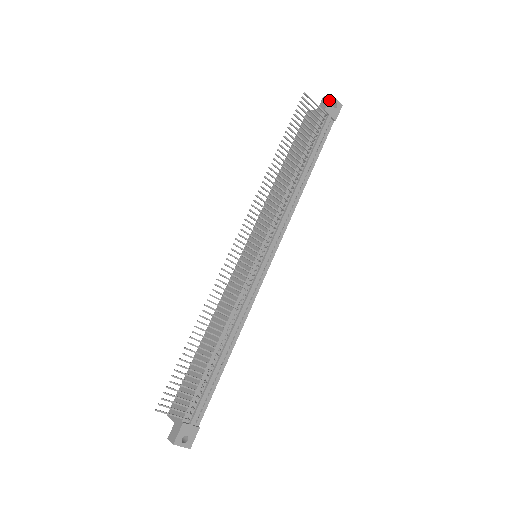
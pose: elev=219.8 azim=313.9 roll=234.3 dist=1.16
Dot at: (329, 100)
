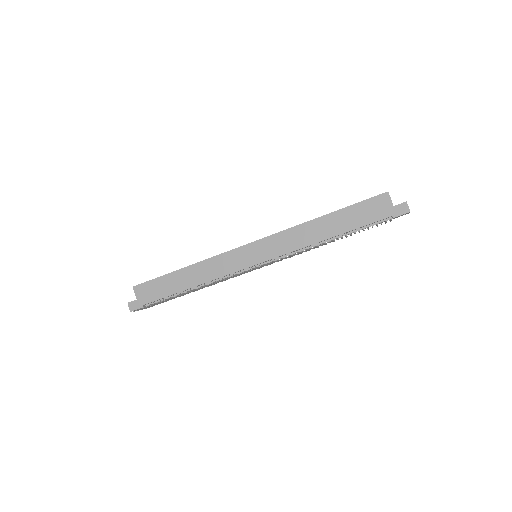
Dot at: occluded
